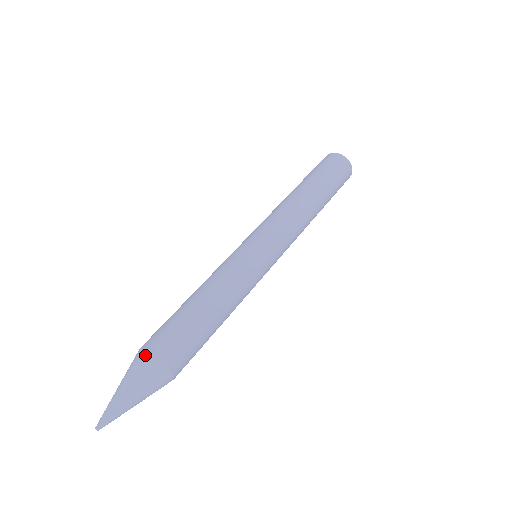
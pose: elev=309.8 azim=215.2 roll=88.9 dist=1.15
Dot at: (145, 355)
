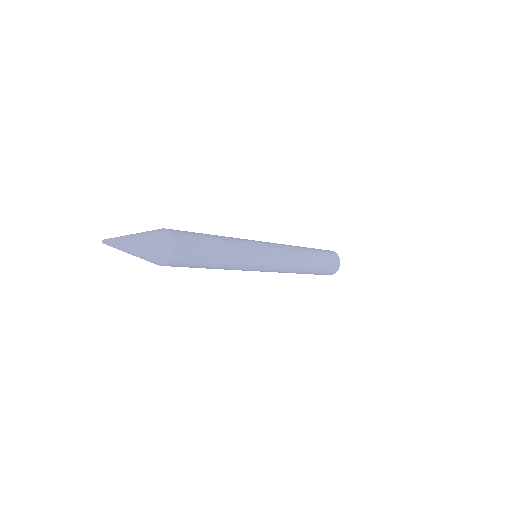
Dot at: occluded
